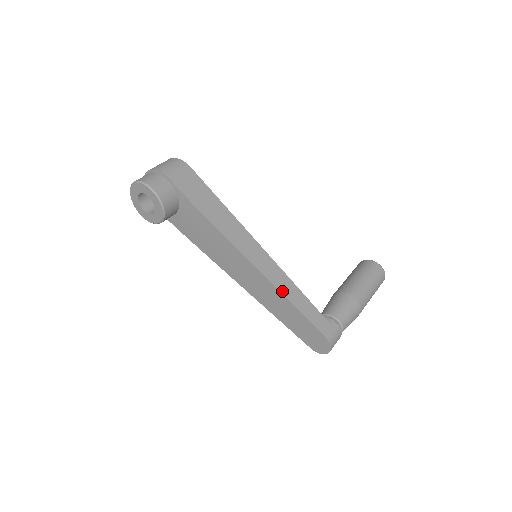
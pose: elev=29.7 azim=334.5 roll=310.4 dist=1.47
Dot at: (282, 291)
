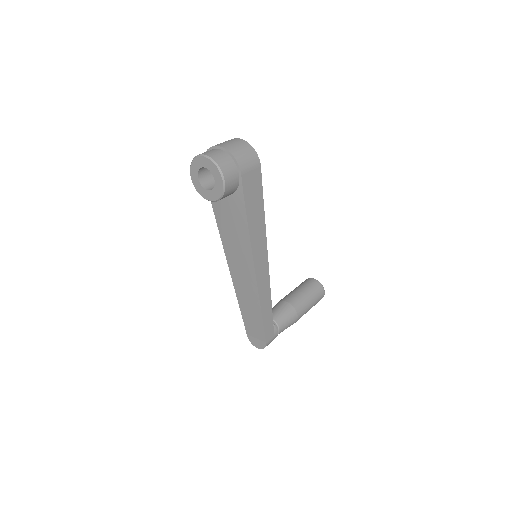
Dot at: (261, 301)
